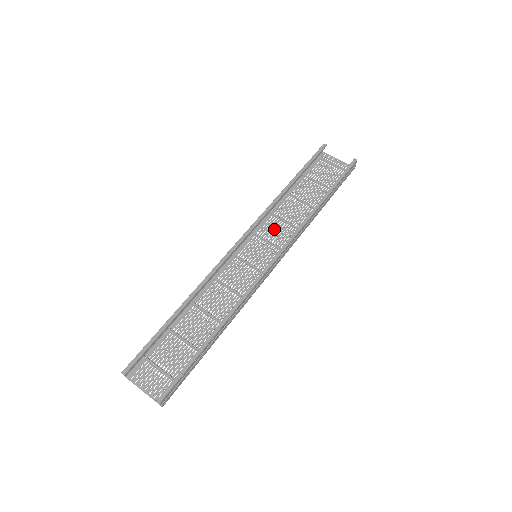
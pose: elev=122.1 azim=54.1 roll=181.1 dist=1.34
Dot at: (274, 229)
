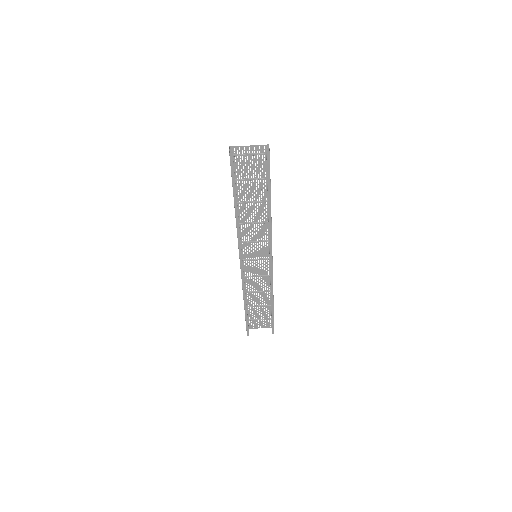
Dot at: (251, 232)
